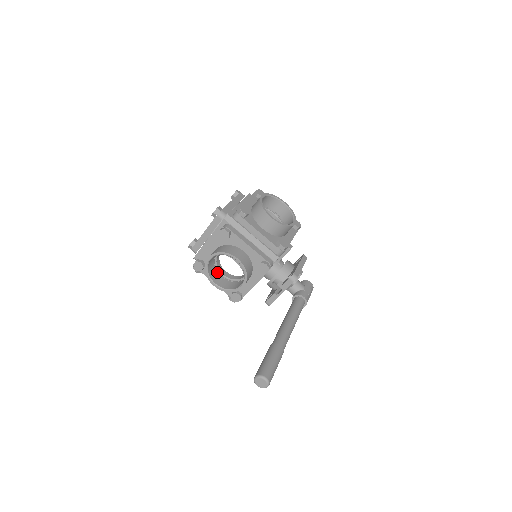
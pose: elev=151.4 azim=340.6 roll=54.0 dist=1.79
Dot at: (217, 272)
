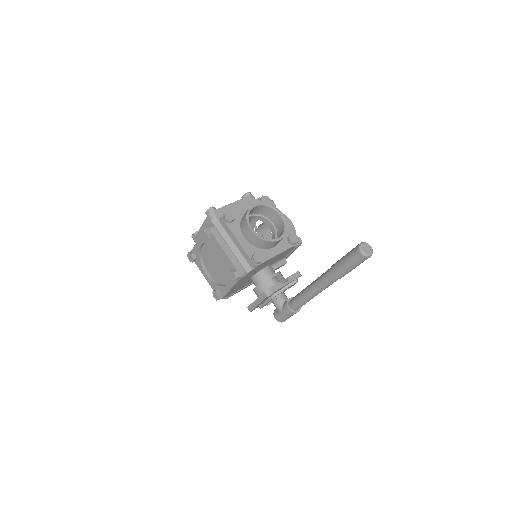
Dot at: occluded
